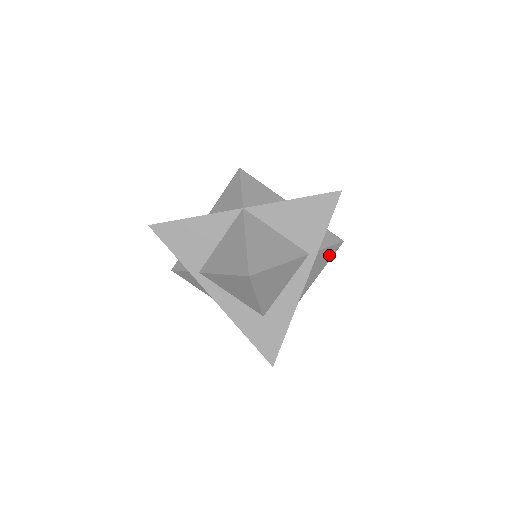
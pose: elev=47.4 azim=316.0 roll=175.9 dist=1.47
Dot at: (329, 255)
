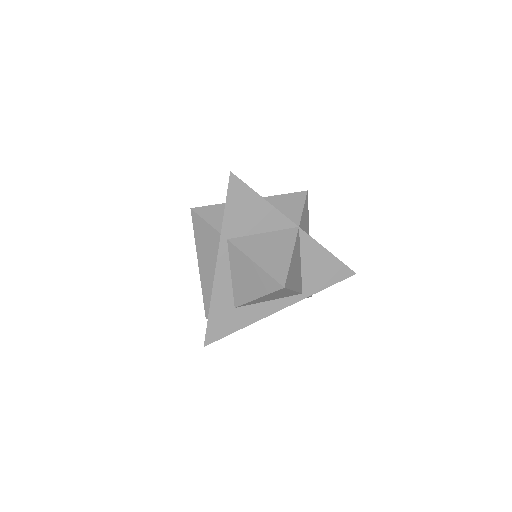
Dot at: occluded
